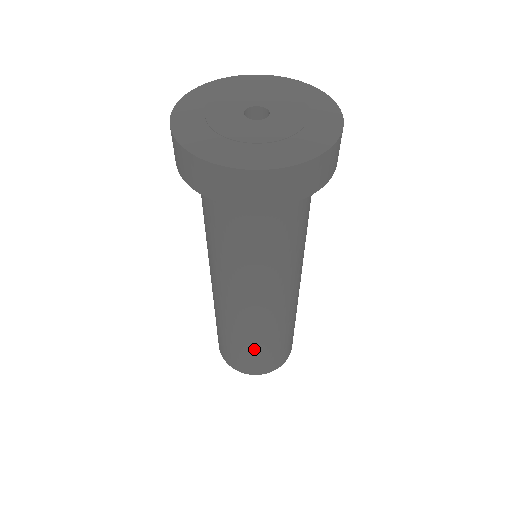
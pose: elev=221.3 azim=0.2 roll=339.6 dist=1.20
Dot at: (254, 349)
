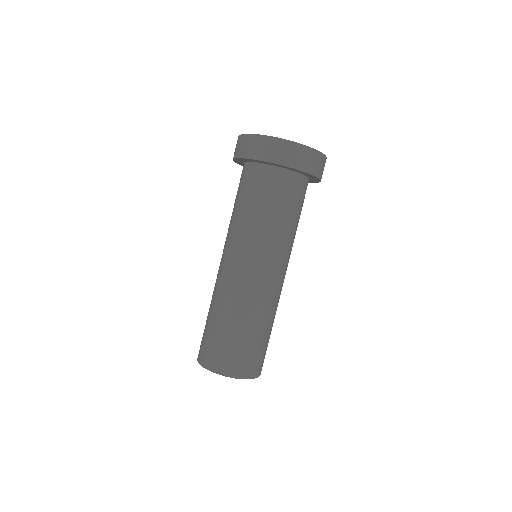
Dot at: (265, 336)
